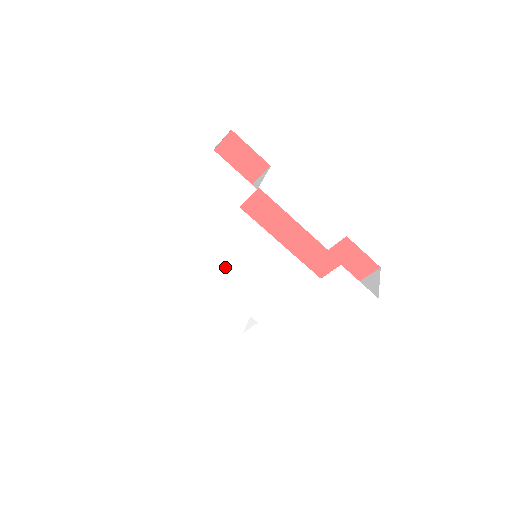
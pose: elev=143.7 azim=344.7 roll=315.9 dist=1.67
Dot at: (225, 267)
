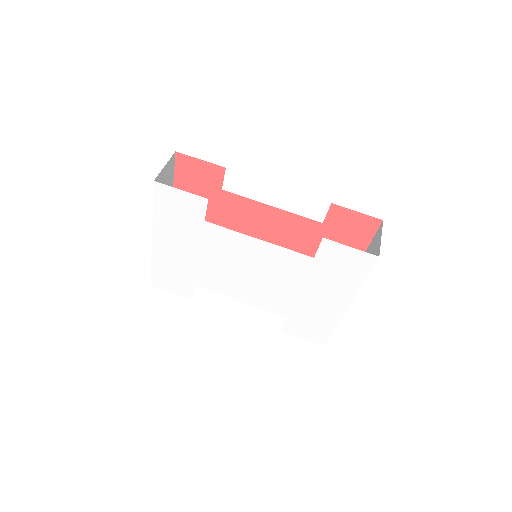
Dot at: (229, 278)
